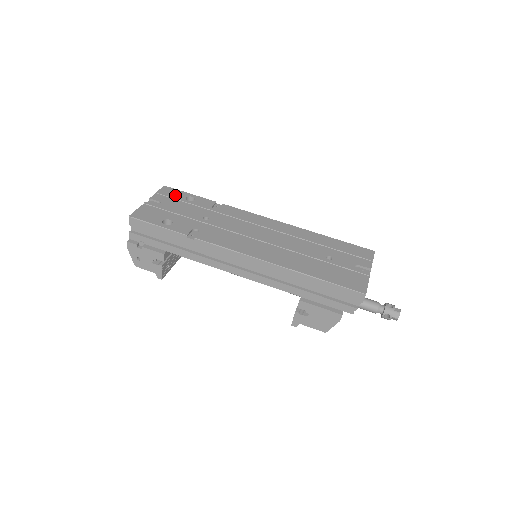
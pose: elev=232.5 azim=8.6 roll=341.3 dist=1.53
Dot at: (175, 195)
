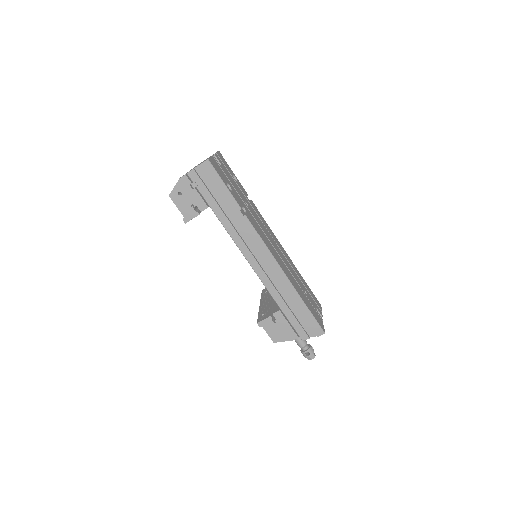
Dot at: (227, 166)
